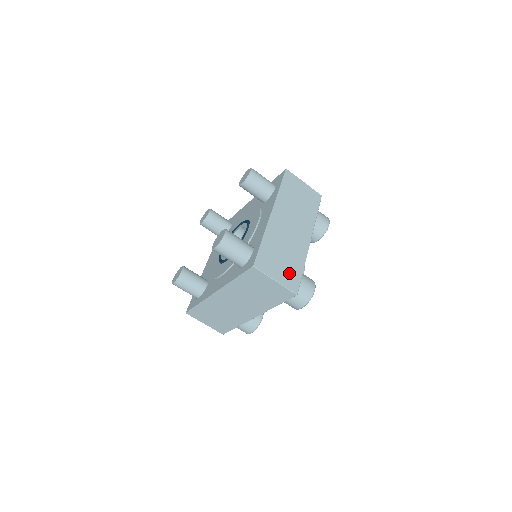
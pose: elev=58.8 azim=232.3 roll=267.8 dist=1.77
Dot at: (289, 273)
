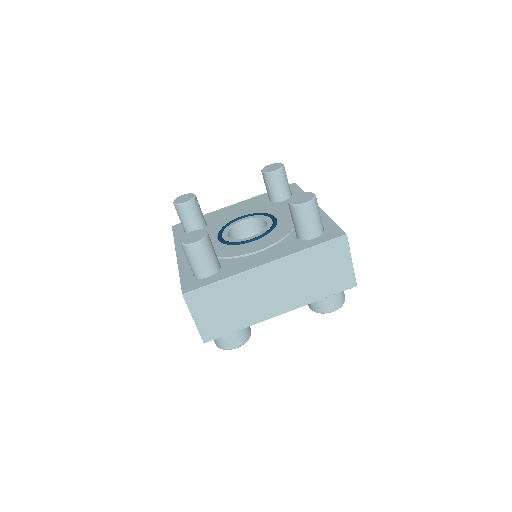
Dot at: (217, 323)
